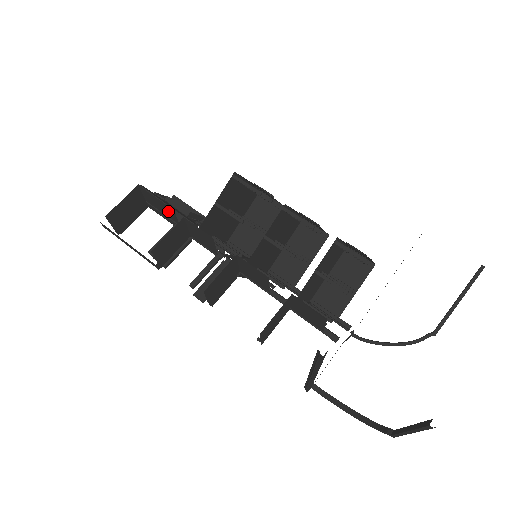
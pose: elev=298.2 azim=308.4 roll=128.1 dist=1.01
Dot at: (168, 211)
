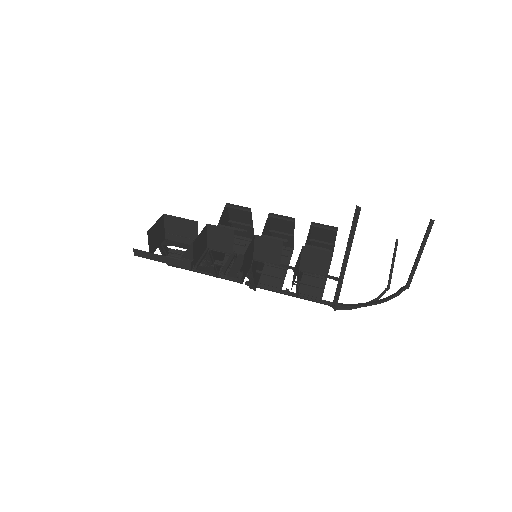
Dot at: (189, 228)
